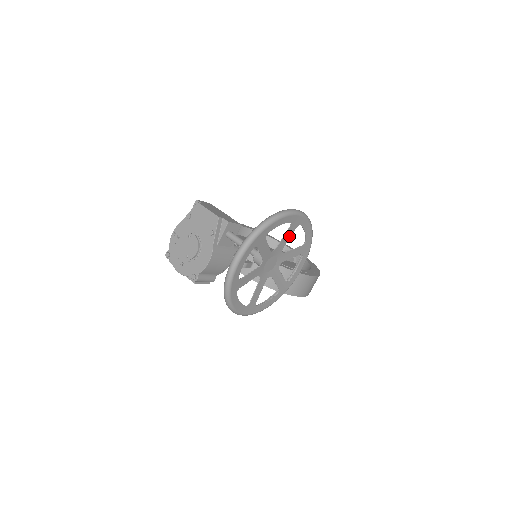
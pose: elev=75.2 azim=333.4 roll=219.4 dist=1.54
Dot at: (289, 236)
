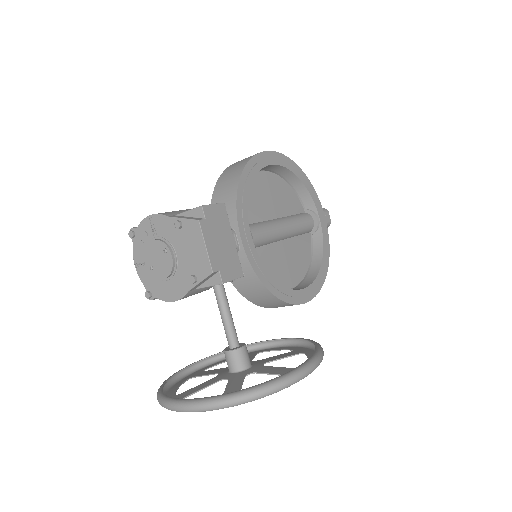
Dot at: (281, 369)
